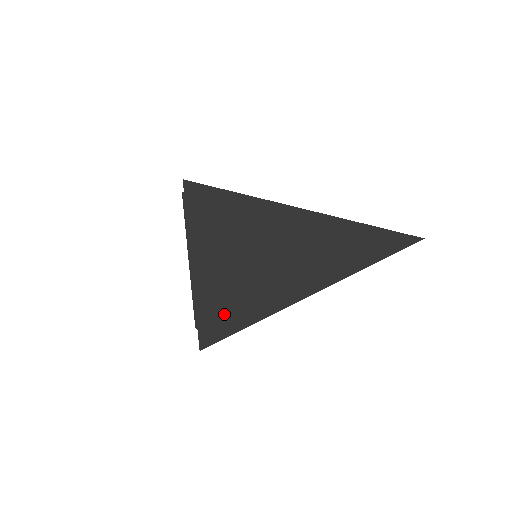
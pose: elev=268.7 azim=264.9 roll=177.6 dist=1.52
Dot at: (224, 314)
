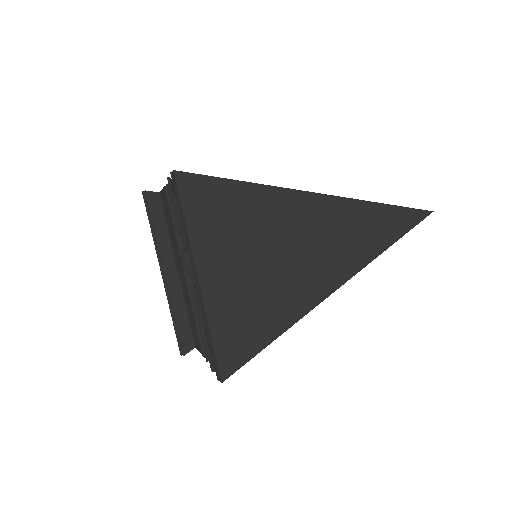
Dot at: (245, 331)
